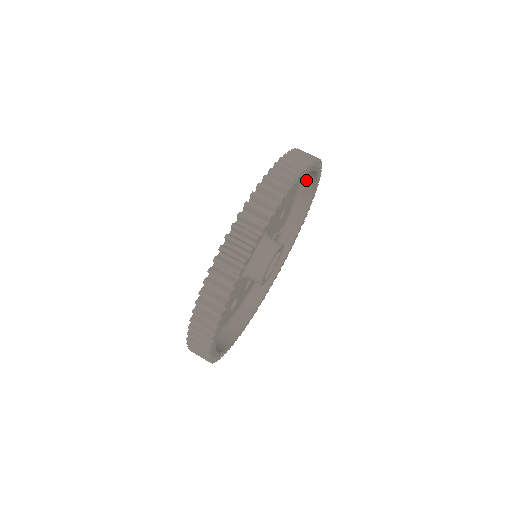
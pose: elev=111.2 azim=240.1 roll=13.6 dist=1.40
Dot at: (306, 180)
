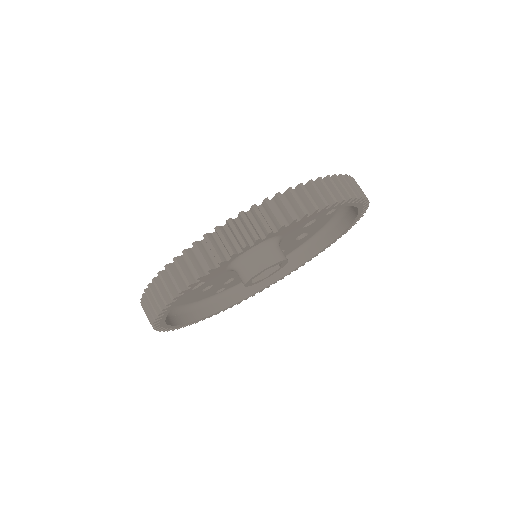
Dot at: occluded
